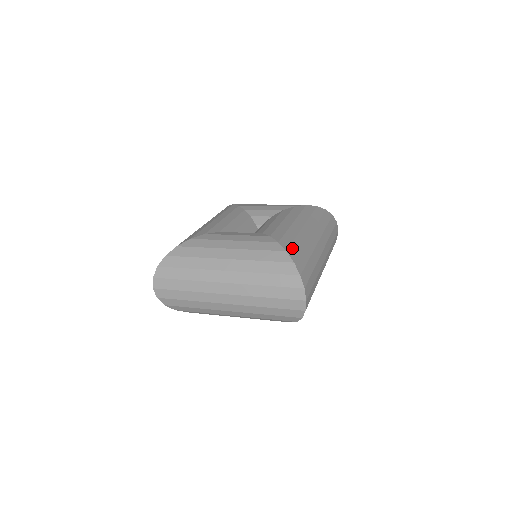
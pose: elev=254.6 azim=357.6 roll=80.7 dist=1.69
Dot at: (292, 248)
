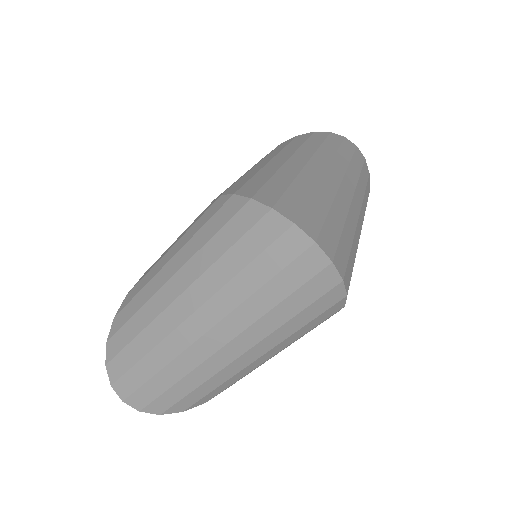
Dot at: (247, 186)
